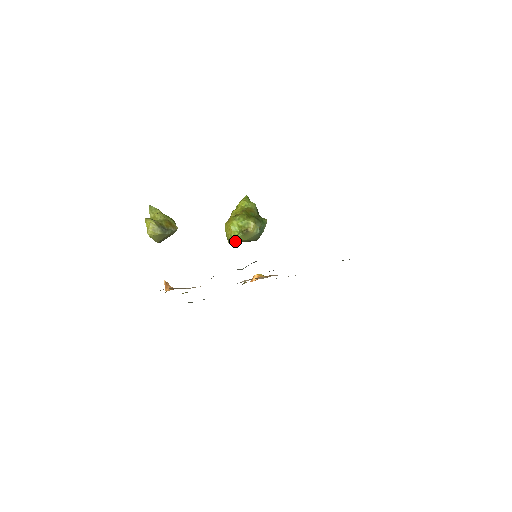
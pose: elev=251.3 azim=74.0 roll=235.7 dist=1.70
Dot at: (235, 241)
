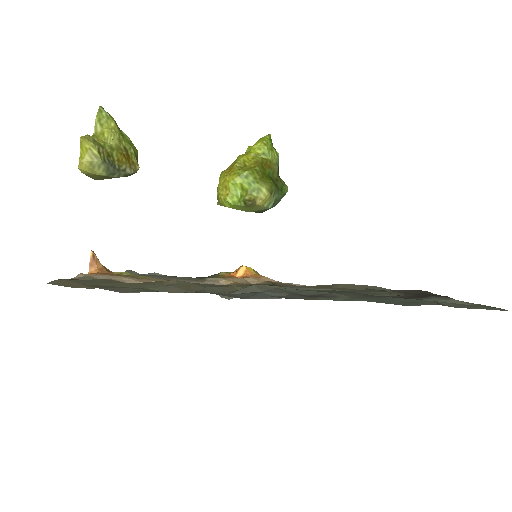
Dot at: occluded
